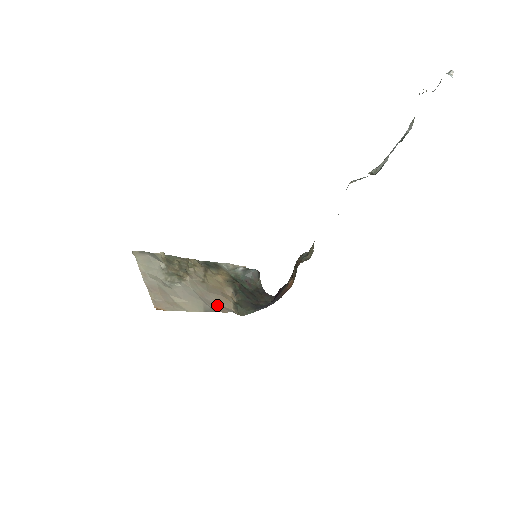
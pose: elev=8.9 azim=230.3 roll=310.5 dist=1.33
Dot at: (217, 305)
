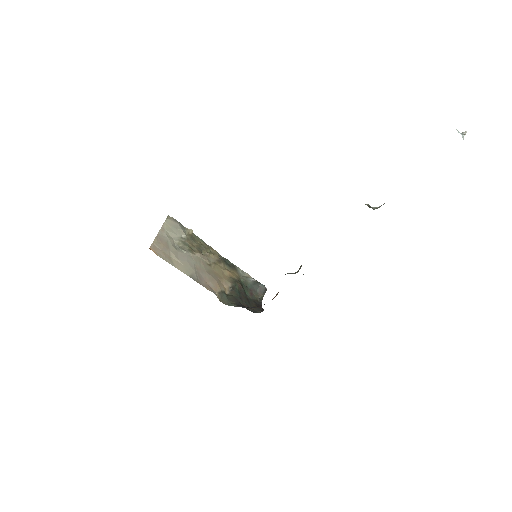
Dot at: (205, 282)
